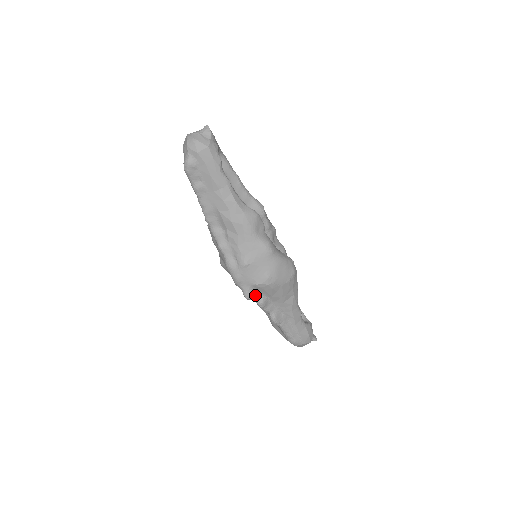
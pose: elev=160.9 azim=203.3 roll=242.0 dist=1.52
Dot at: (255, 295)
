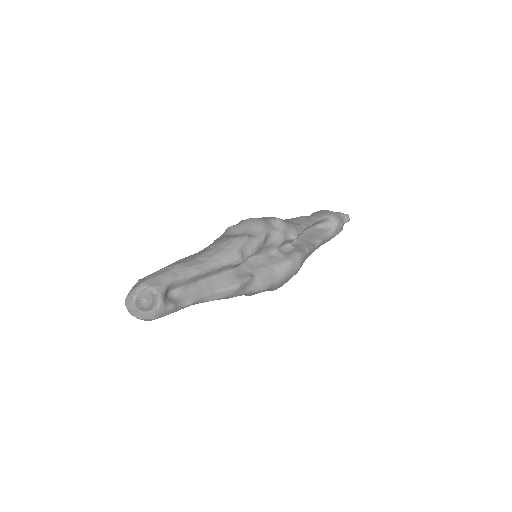
Dot at: occluded
